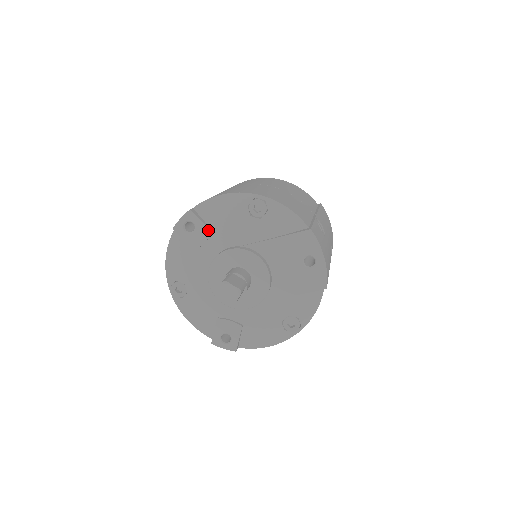
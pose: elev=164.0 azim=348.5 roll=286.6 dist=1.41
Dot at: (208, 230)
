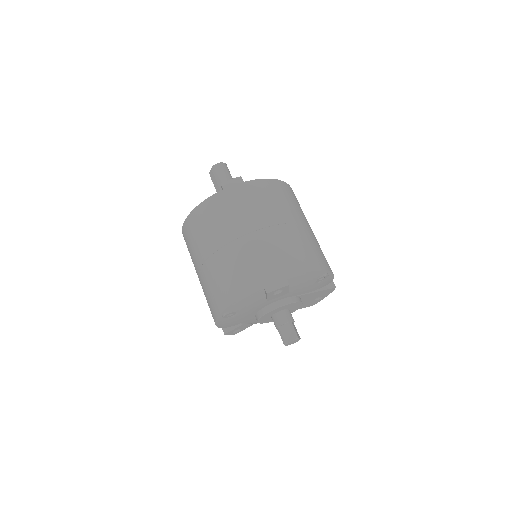
Dot at: (287, 292)
